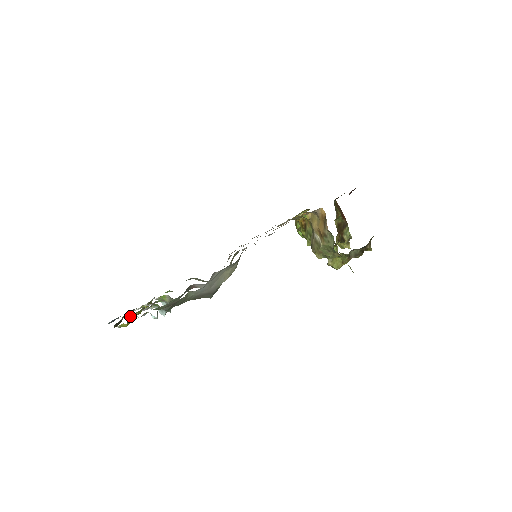
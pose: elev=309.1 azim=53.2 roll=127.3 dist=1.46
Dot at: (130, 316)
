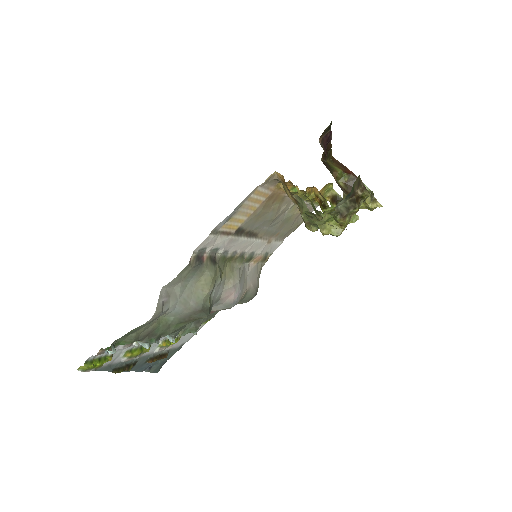
Dot at: (124, 358)
